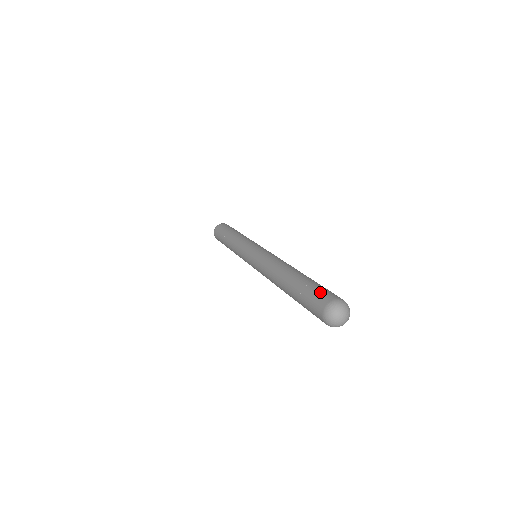
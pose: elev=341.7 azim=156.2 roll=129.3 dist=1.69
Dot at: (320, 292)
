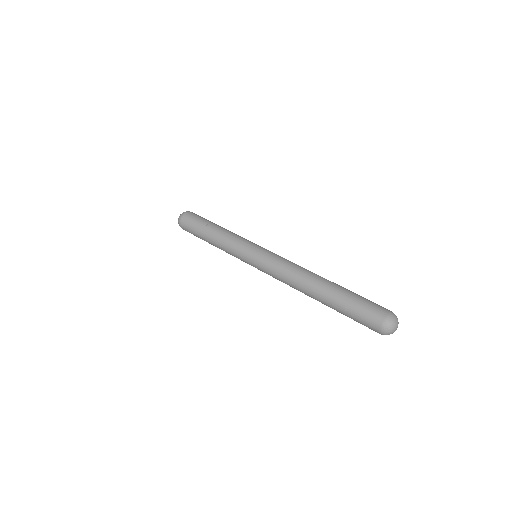
Dot at: (374, 303)
